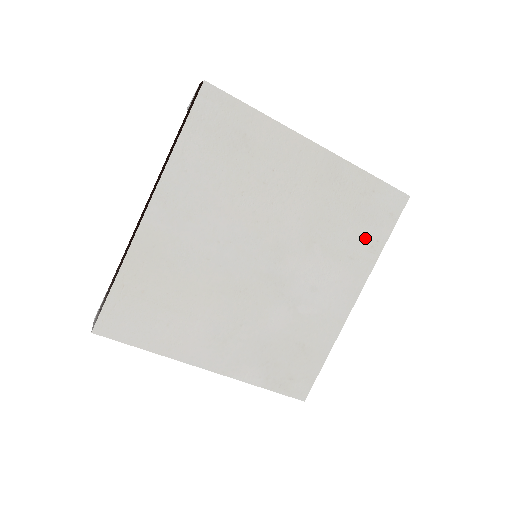
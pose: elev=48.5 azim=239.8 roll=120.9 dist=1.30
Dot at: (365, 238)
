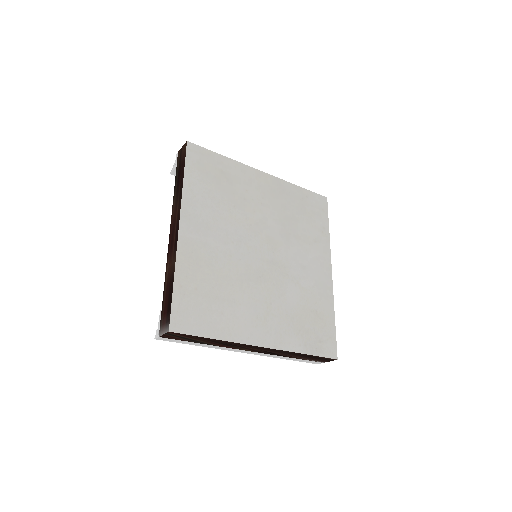
Dot at: (316, 227)
